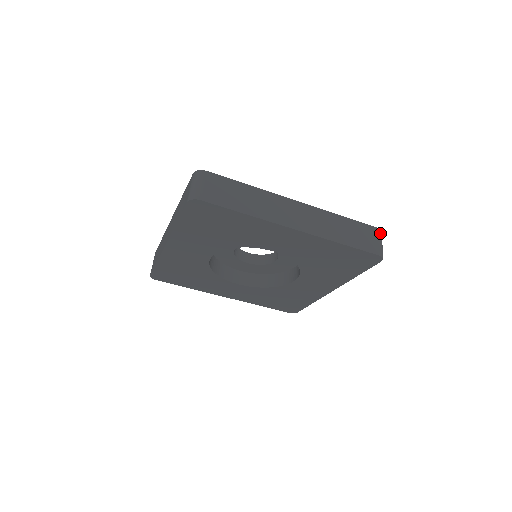
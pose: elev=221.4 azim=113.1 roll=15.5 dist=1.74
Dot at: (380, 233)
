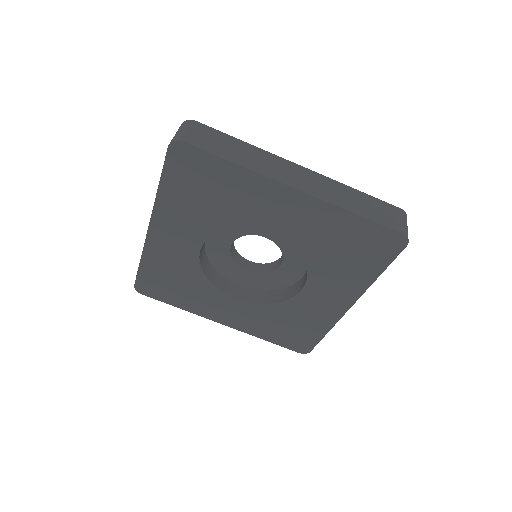
Dot at: (404, 214)
